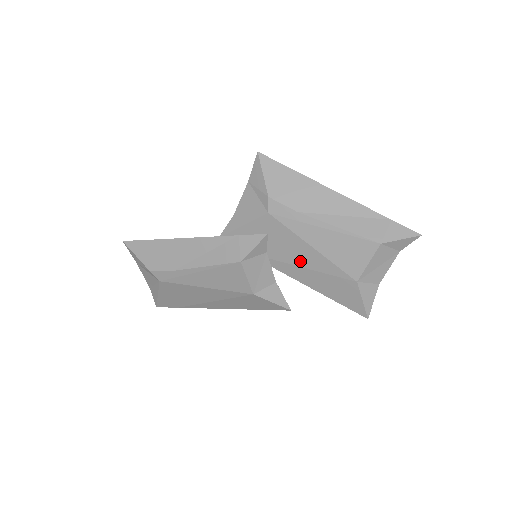
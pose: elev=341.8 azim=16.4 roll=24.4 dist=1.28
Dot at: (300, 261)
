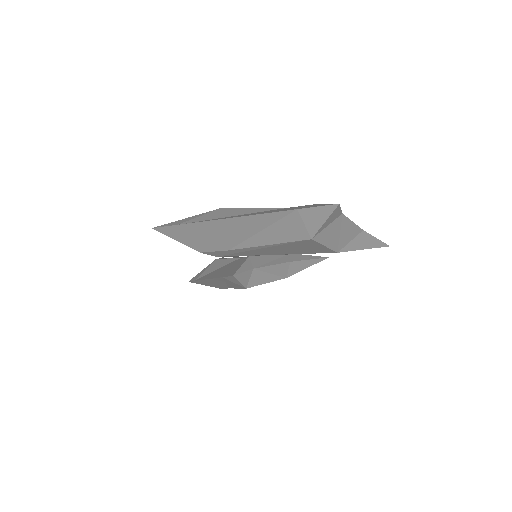
Dot at: occluded
